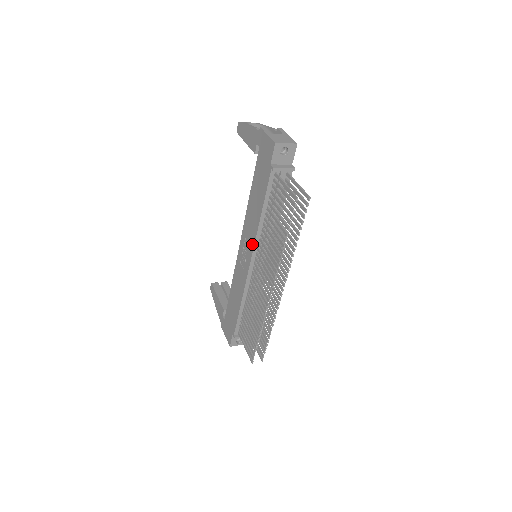
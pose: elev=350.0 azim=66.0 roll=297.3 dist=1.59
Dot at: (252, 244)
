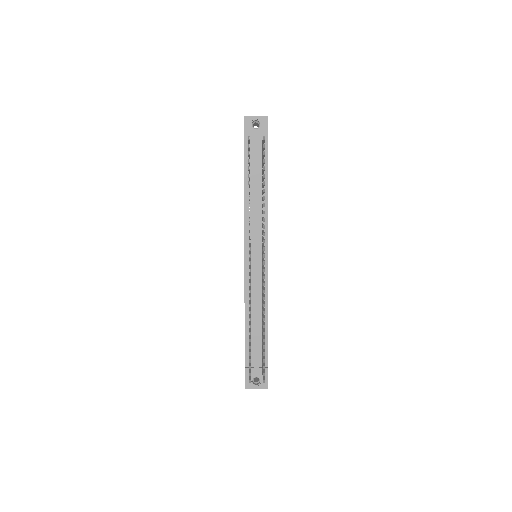
Dot at: (244, 234)
